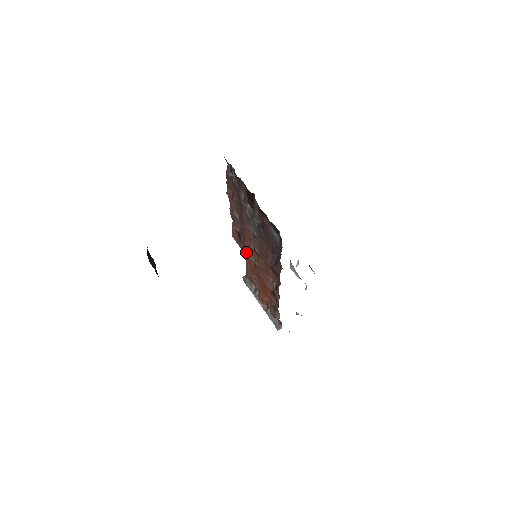
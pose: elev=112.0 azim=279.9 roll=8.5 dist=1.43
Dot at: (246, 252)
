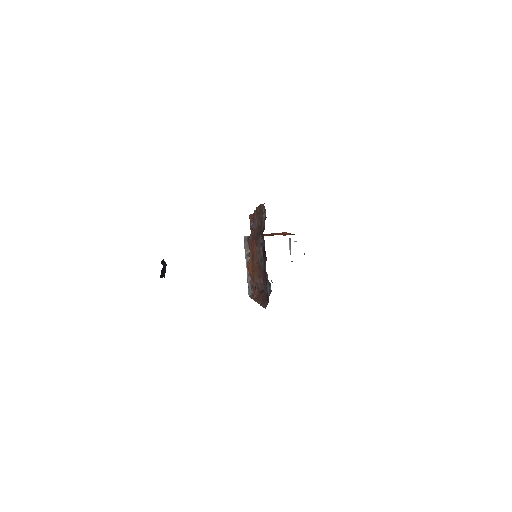
Dot at: (252, 241)
